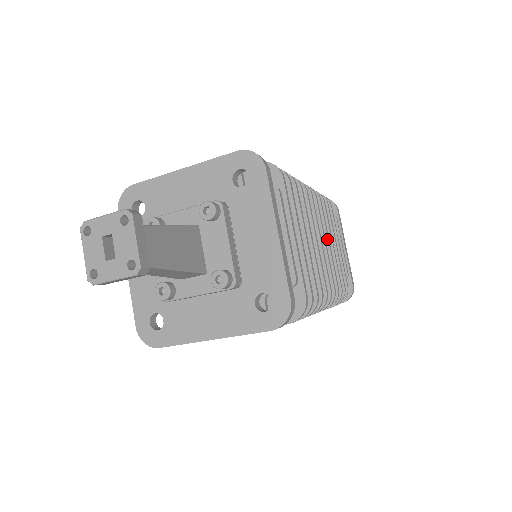
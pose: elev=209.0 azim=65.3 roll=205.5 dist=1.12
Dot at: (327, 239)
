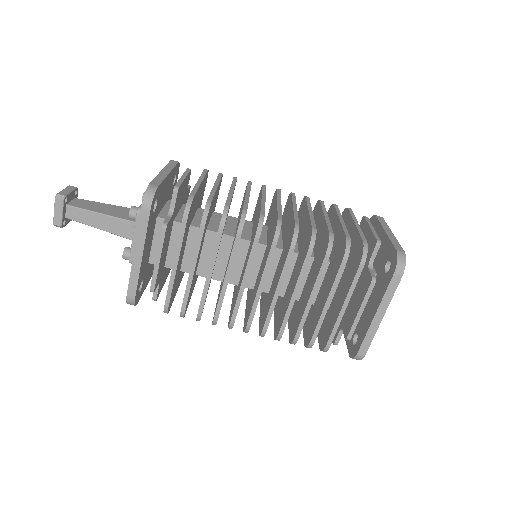
Dot at: (308, 210)
